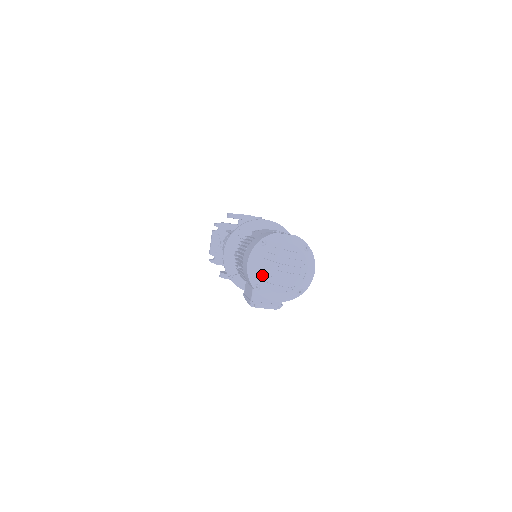
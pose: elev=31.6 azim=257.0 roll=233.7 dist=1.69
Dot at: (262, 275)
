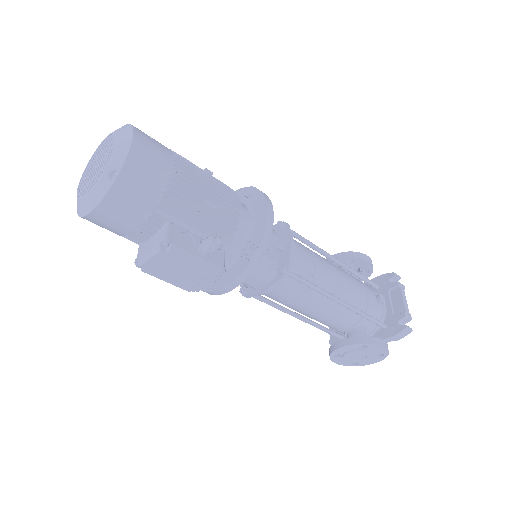
Dot at: (80, 191)
